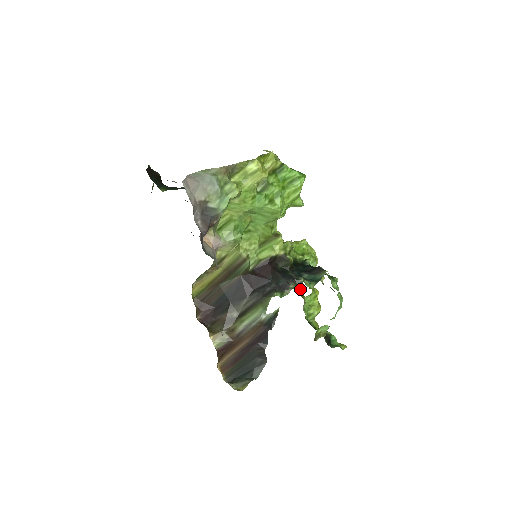
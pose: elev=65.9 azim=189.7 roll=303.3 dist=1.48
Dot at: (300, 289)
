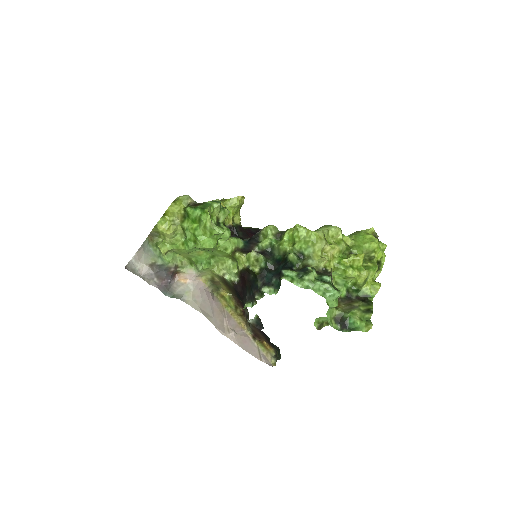
Dot at: (371, 241)
